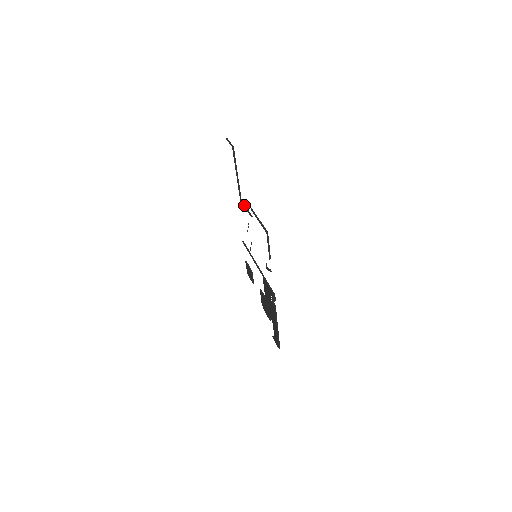
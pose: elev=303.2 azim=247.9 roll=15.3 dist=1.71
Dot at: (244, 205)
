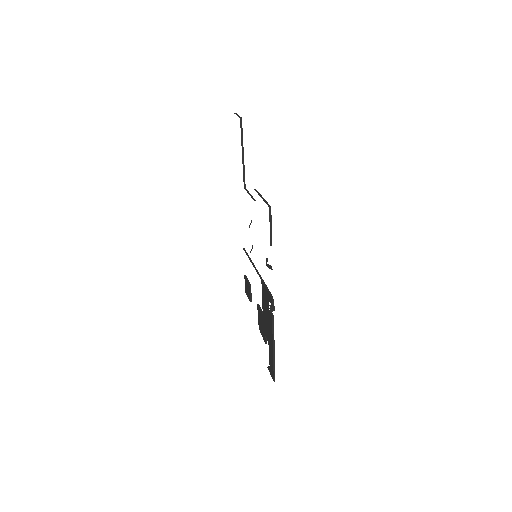
Dot at: (248, 191)
